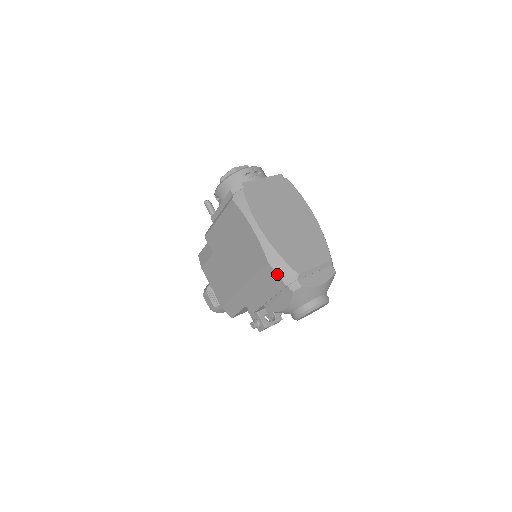
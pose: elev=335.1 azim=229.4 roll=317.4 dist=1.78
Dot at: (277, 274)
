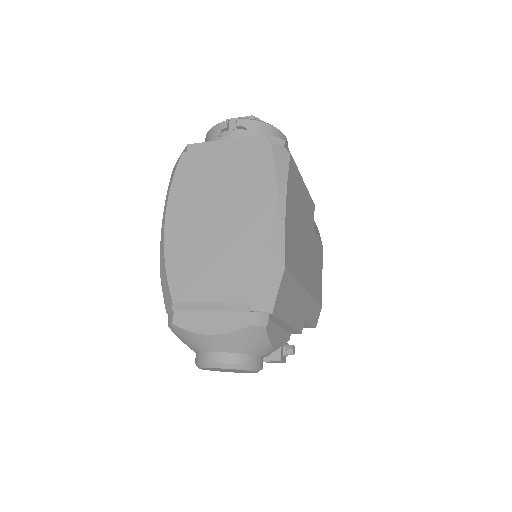
Dot at: (162, 291)
